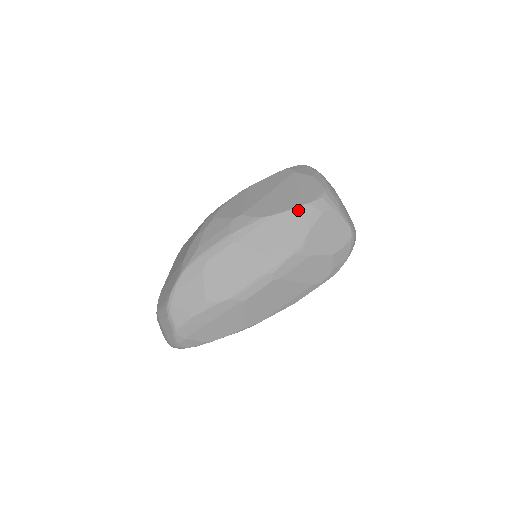
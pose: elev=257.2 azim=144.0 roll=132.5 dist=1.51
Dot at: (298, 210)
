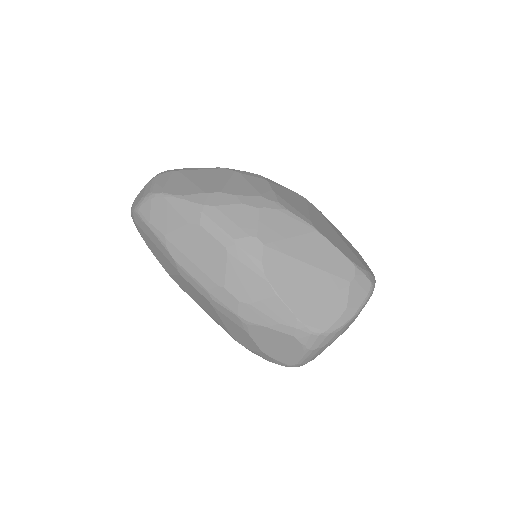
Dot at: (286, 310)
